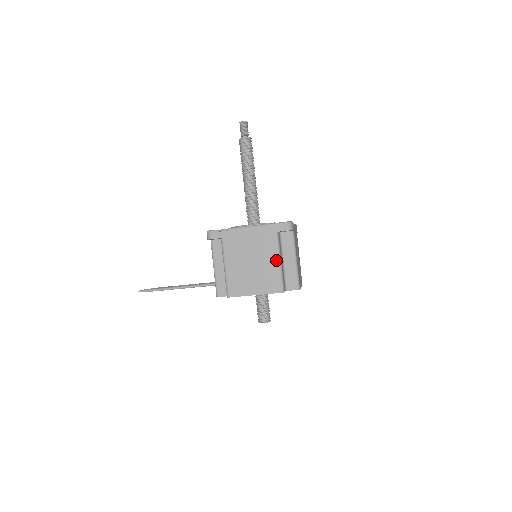
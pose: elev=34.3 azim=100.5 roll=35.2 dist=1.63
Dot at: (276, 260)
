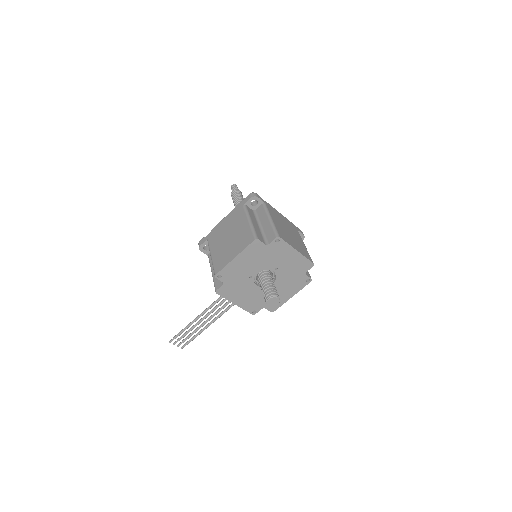
Dot at: (246, 222)
